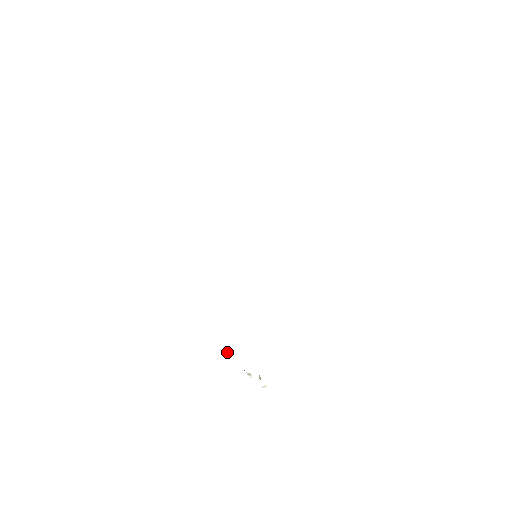
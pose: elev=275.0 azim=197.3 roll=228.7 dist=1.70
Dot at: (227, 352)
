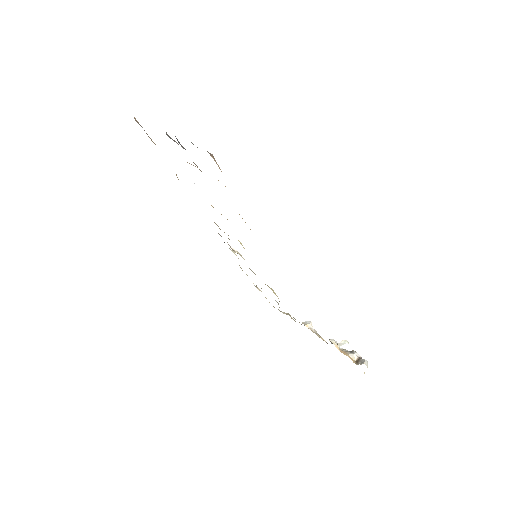
Dot at: (309, 324)
